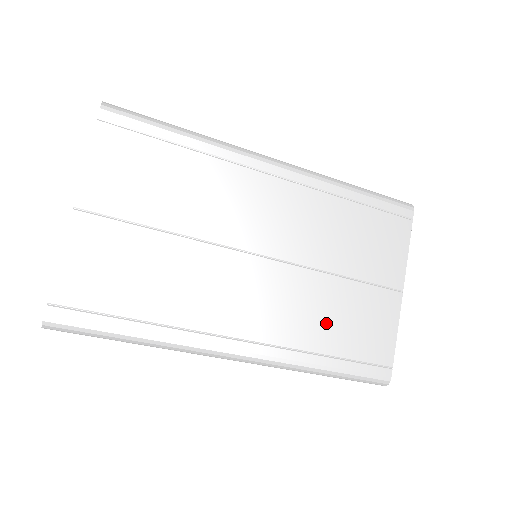
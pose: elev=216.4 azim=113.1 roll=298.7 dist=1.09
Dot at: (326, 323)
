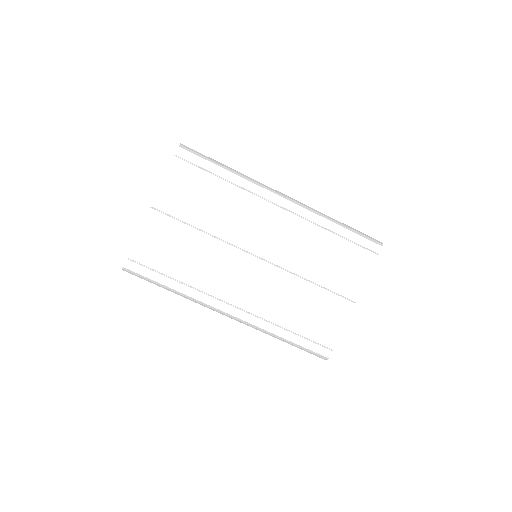
Dot at: (292, 309)
